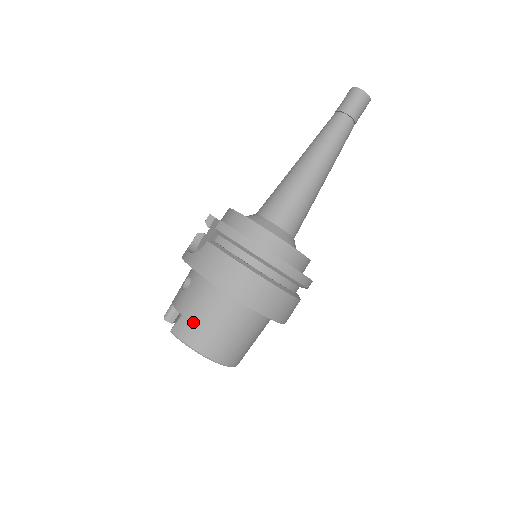
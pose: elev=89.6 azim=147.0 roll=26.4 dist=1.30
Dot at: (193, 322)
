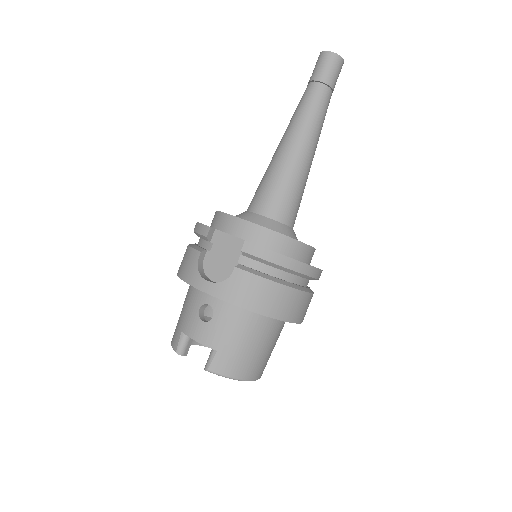
Dot at: (234, 354)
